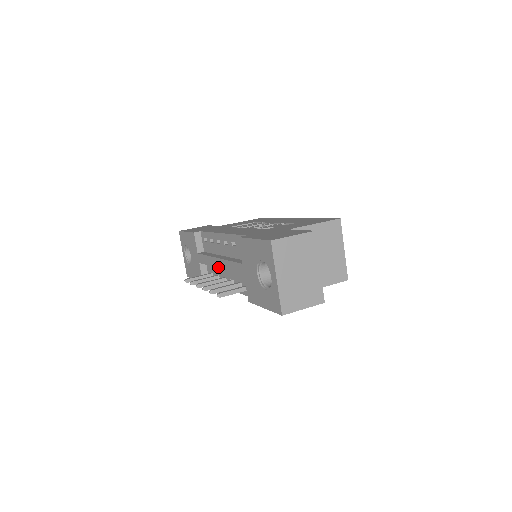
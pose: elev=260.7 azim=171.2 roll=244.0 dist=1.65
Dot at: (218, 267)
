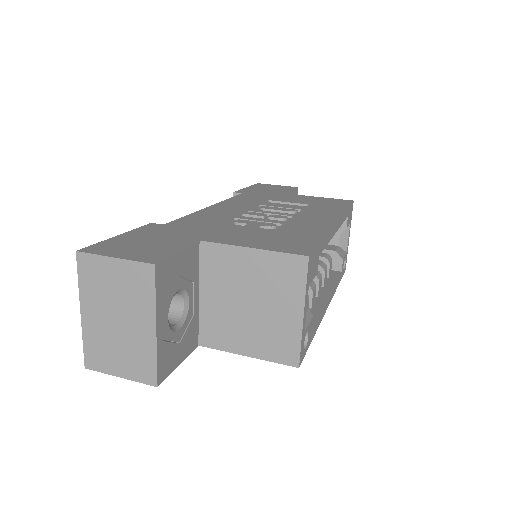
Dot at: occluded
